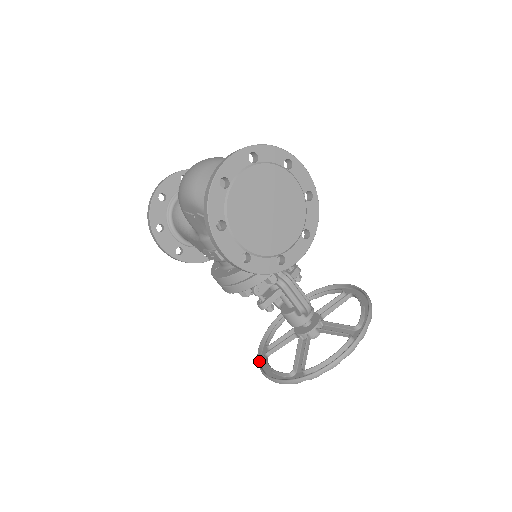
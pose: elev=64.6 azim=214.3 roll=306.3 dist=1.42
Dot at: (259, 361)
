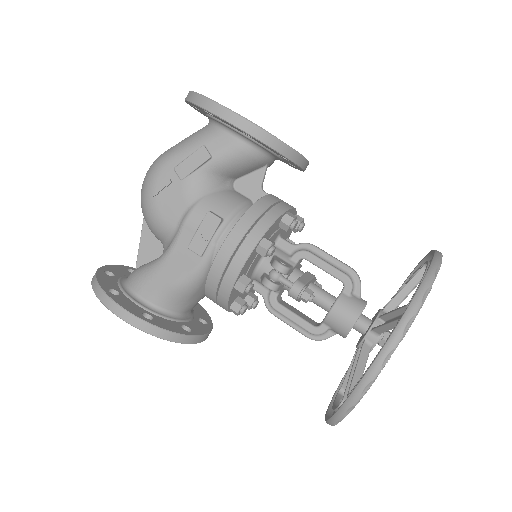
Dot at: (345, 403)
